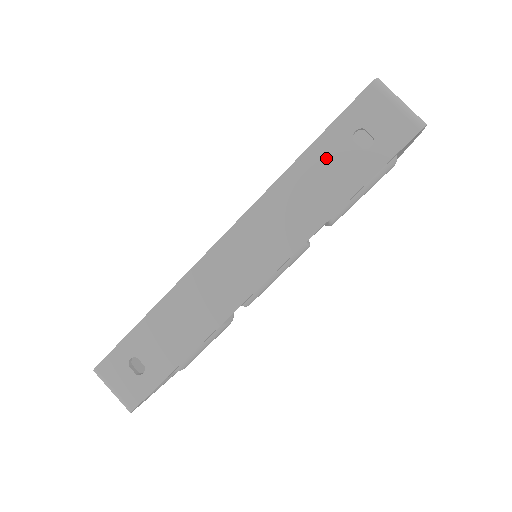
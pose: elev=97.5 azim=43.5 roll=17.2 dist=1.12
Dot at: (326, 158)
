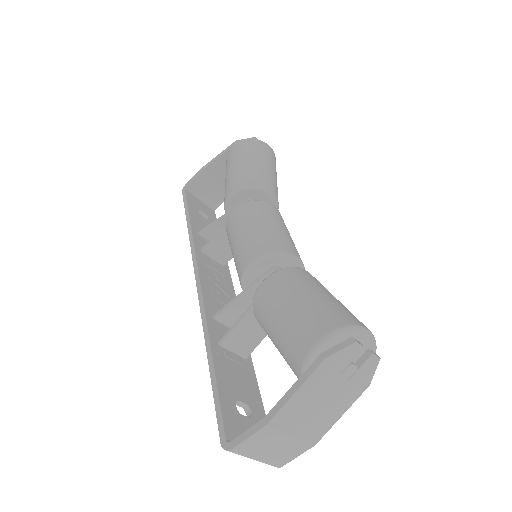
Dot at: occluded
